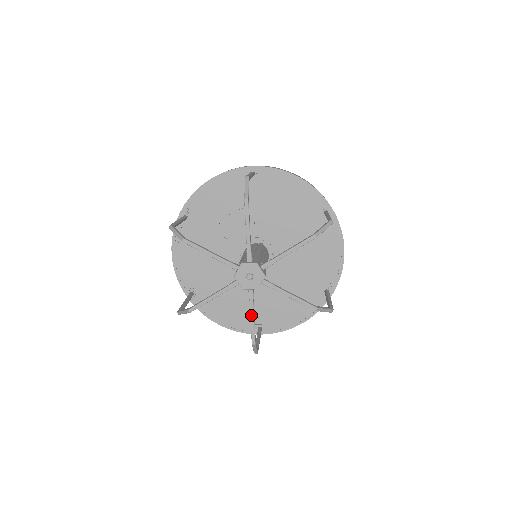
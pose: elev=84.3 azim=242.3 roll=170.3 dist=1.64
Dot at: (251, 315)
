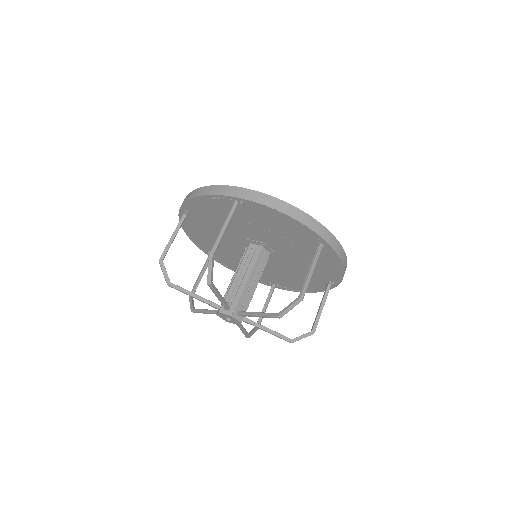
Dot at: (207, 313)
